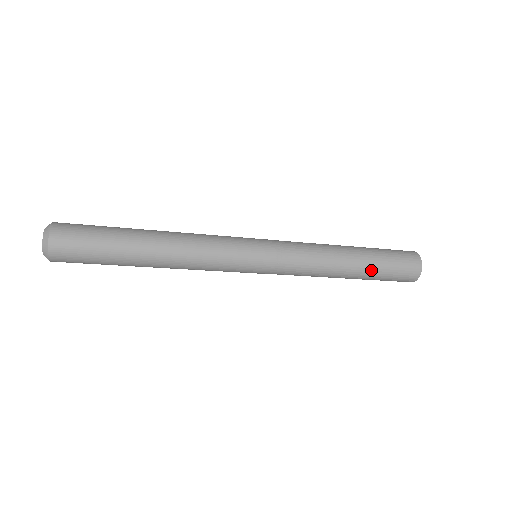
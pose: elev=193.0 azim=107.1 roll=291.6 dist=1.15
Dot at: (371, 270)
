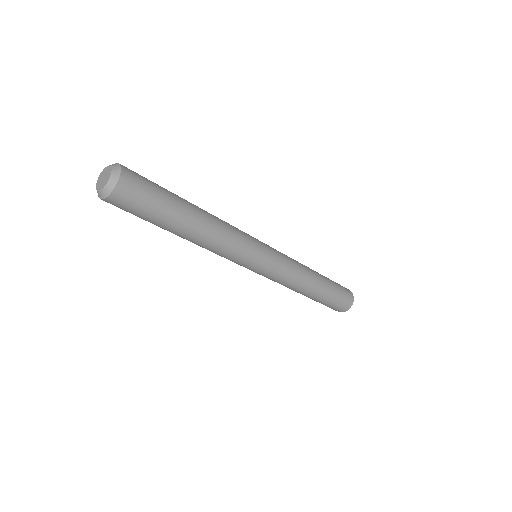
Dot at: (325, 295)
